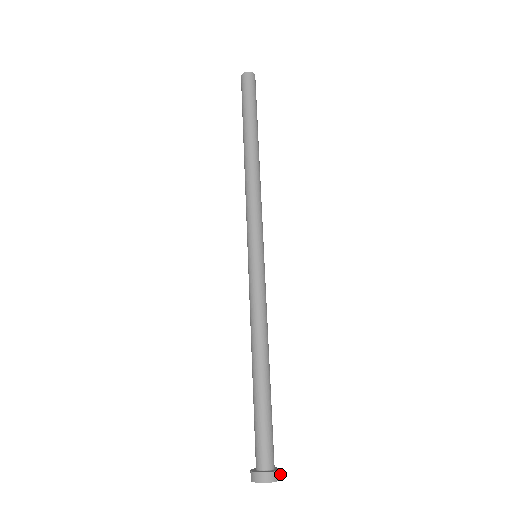
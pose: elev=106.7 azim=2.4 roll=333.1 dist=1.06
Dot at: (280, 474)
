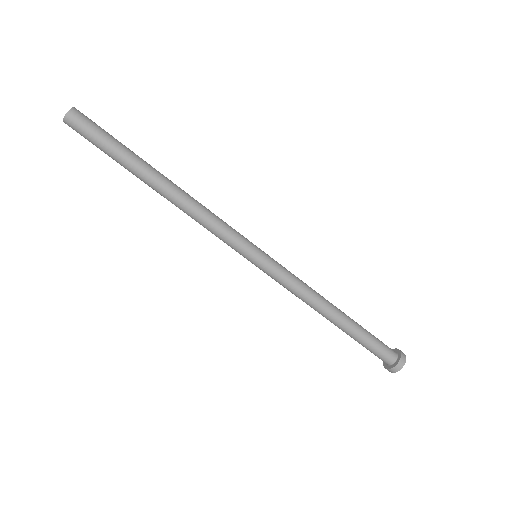
Dot at: (402, 352)
